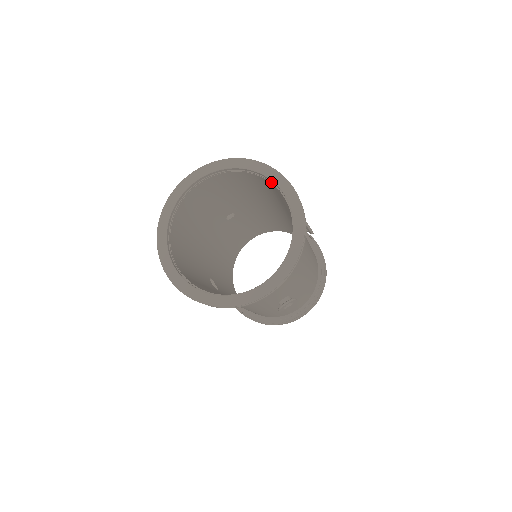
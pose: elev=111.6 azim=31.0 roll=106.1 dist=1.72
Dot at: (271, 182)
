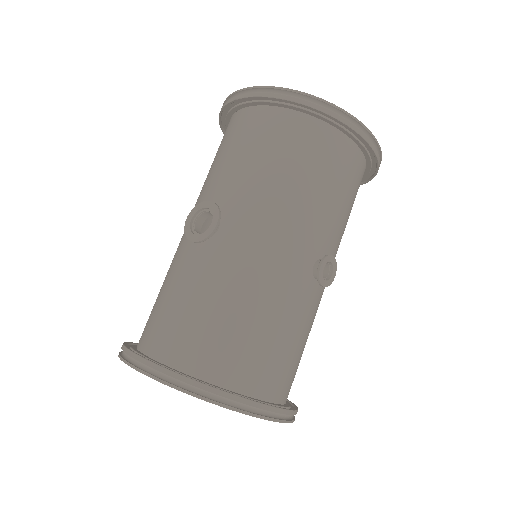
Dot at: occluded
